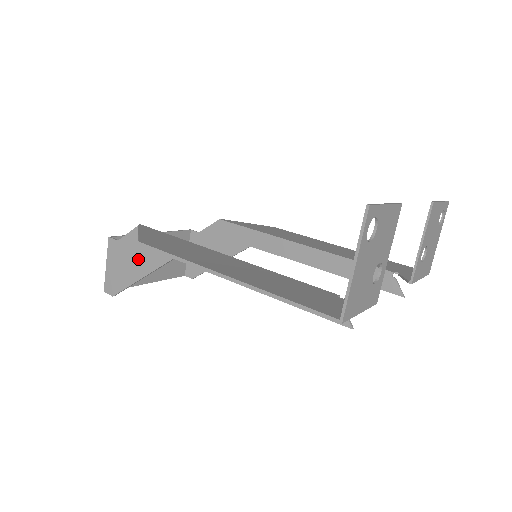
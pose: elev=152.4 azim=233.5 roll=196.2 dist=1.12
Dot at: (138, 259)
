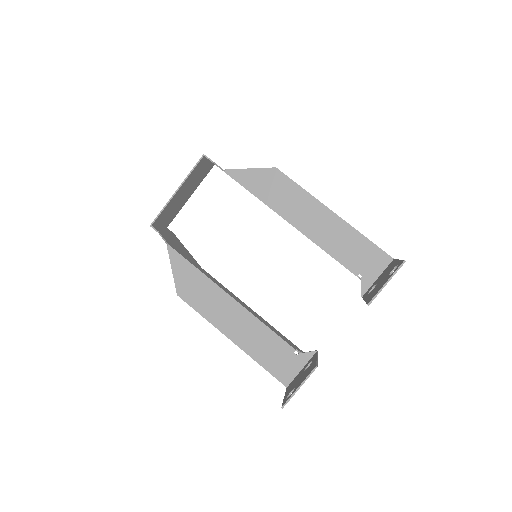
Dot at: occluded
